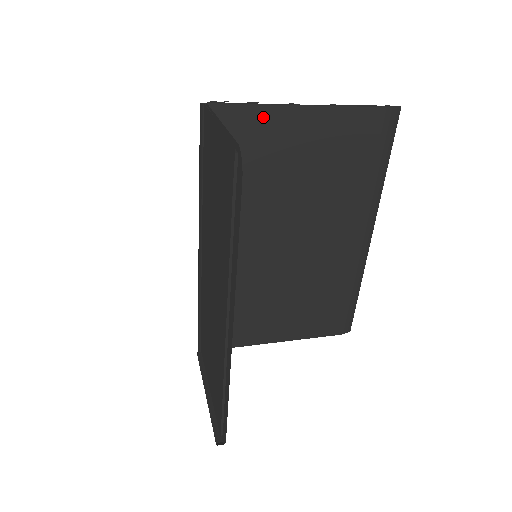
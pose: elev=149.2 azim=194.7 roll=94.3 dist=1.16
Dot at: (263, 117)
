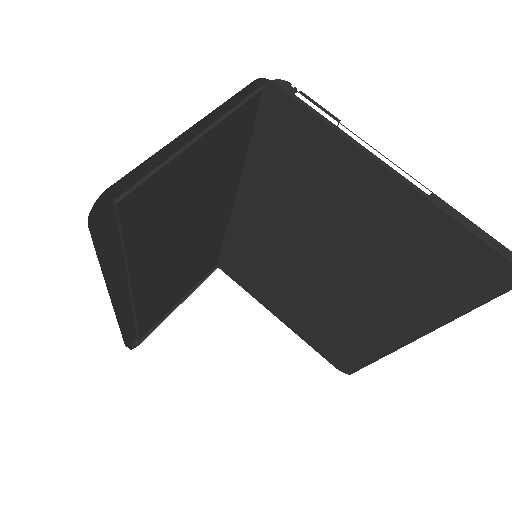
Dot at: (330, 142)
